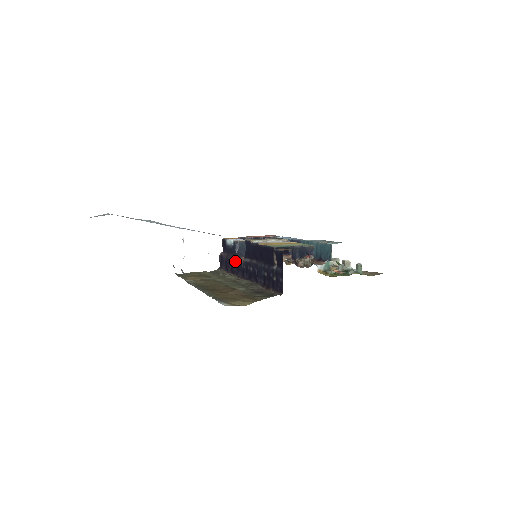
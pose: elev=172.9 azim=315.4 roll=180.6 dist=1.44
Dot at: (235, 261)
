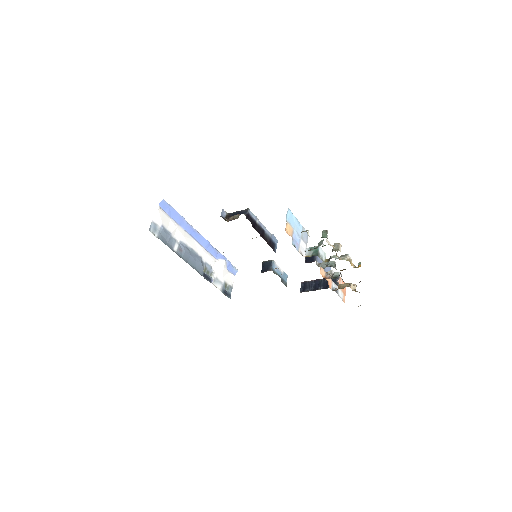
Dot at: occluded
